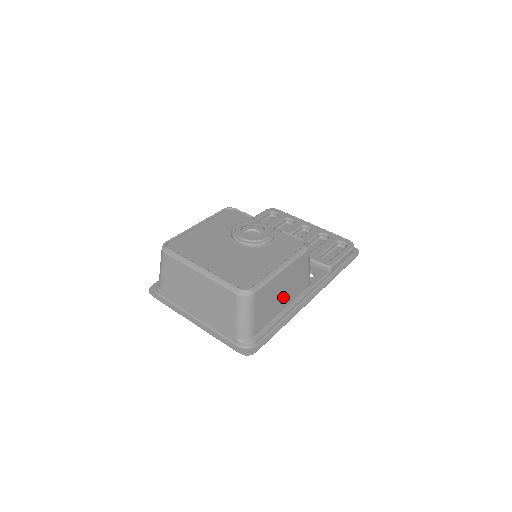
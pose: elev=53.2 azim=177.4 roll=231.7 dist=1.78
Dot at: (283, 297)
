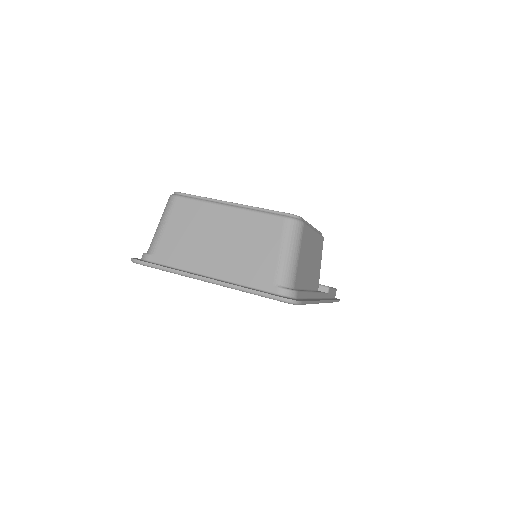
Dot at: (310, 270)
